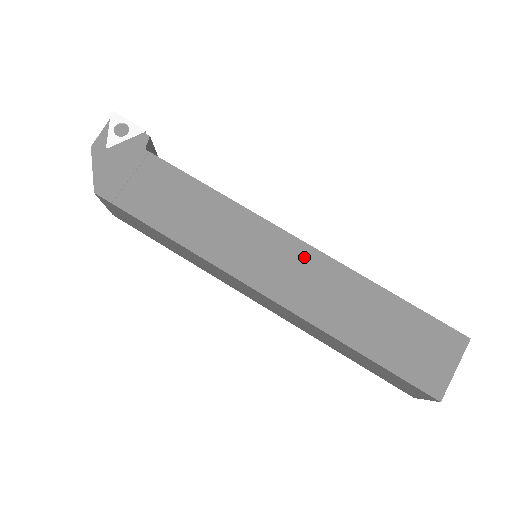
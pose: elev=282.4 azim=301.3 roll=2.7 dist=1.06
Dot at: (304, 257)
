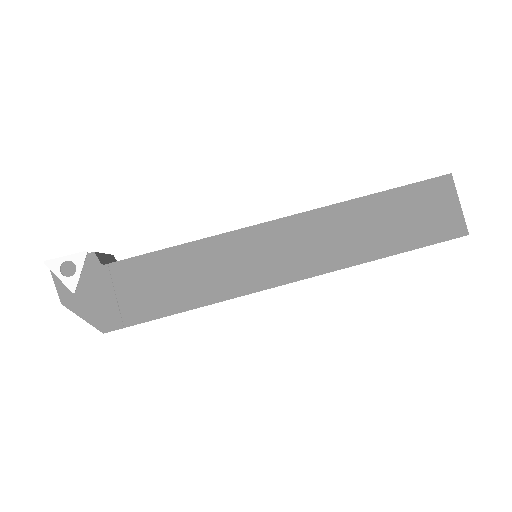
Dot at: (295, 228)
